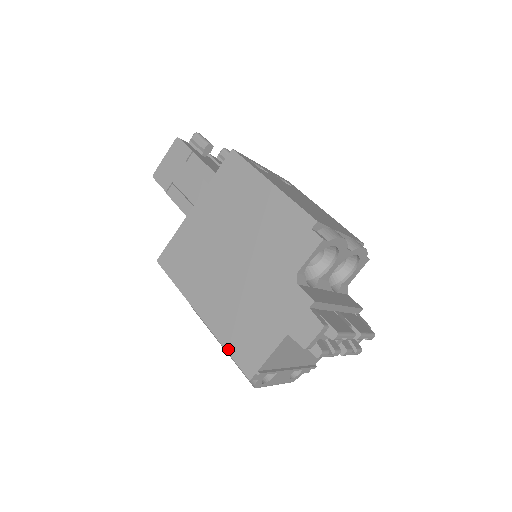
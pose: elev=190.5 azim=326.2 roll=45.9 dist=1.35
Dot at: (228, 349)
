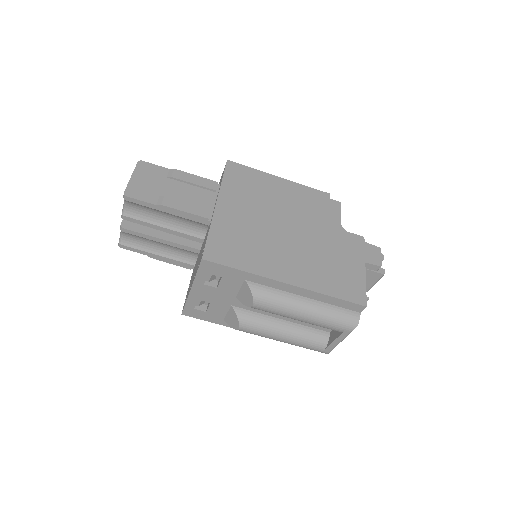
Dot at: (334, 295)
